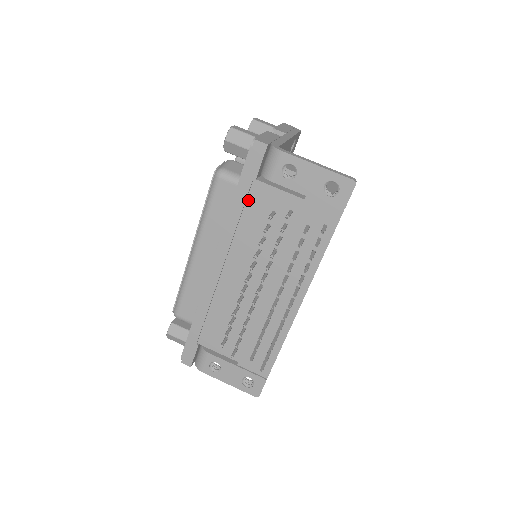
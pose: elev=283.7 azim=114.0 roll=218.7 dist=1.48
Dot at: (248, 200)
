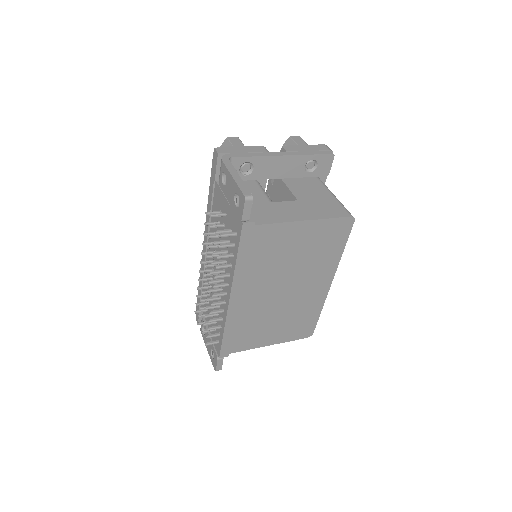
Dot at: (214, 197)
